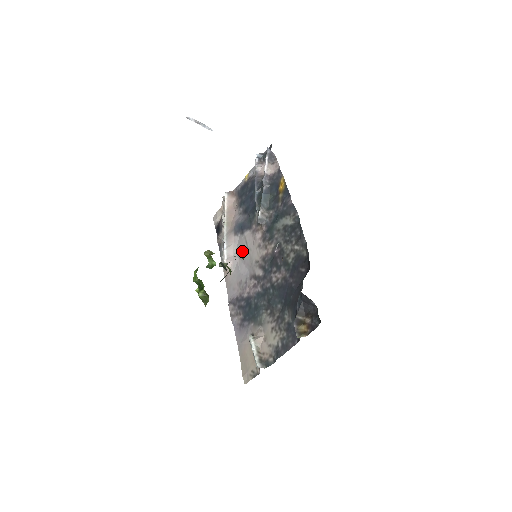
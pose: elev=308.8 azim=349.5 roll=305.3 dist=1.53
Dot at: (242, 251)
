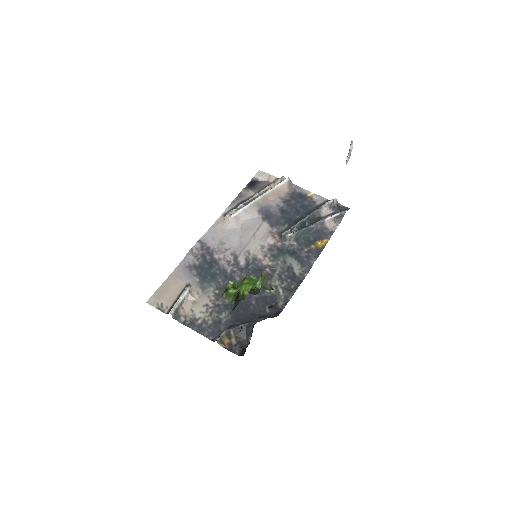
Dot at: (249, 228)
